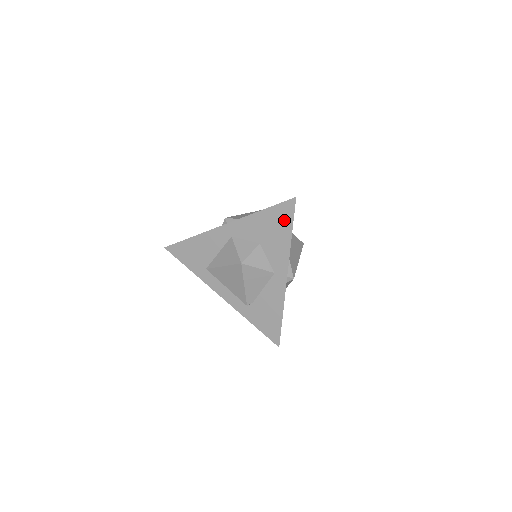
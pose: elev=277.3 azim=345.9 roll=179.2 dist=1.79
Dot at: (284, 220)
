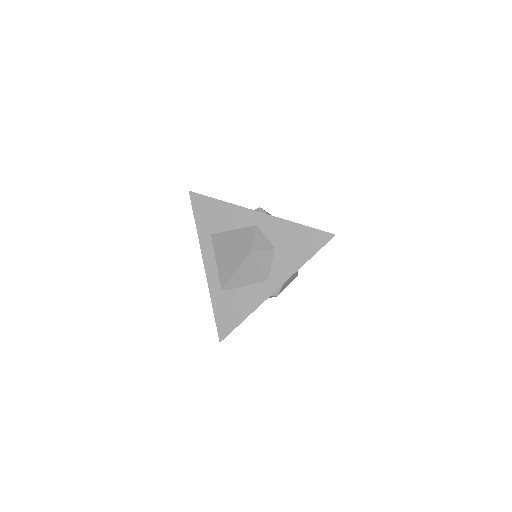
Dot at: (311, 245)
